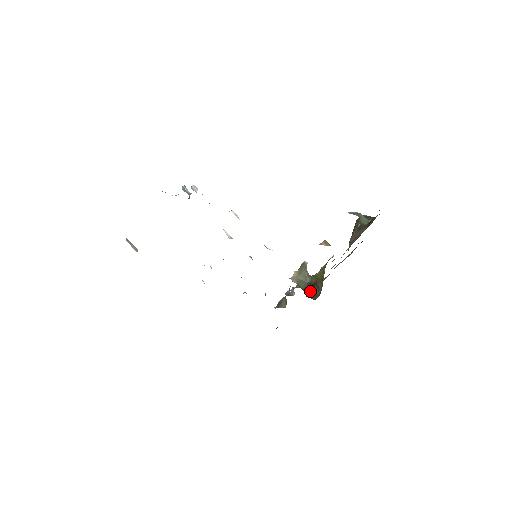
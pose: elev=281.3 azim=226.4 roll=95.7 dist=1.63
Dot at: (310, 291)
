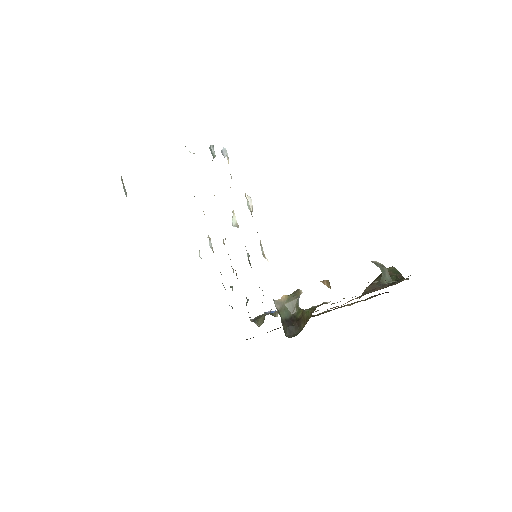
Dot at: (289, 325)
